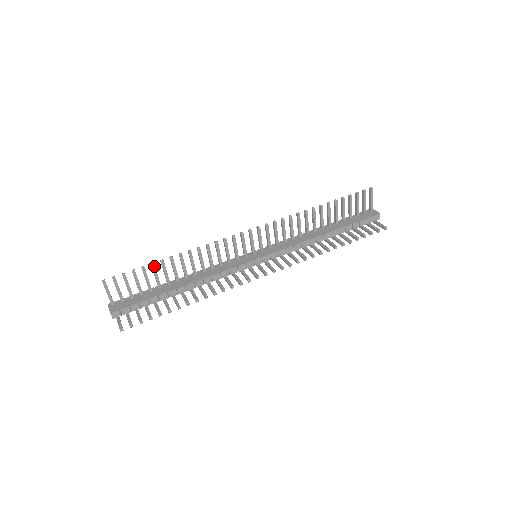
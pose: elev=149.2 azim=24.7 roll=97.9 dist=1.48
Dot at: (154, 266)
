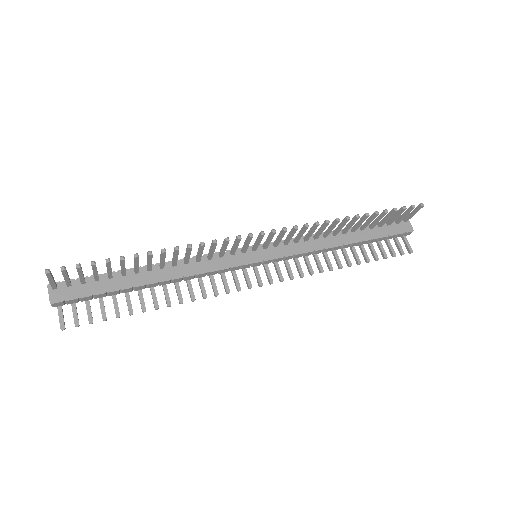
Dot at: (124, 260)
